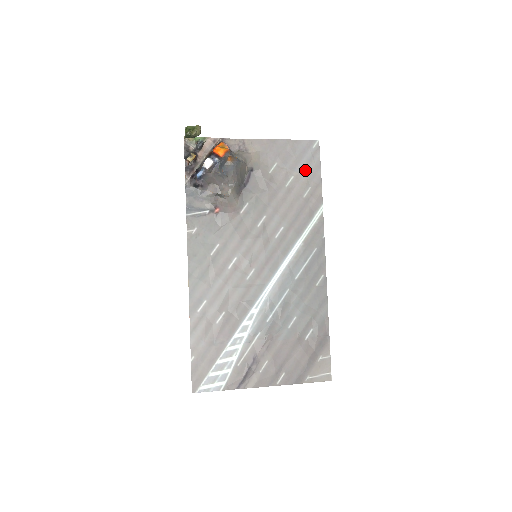
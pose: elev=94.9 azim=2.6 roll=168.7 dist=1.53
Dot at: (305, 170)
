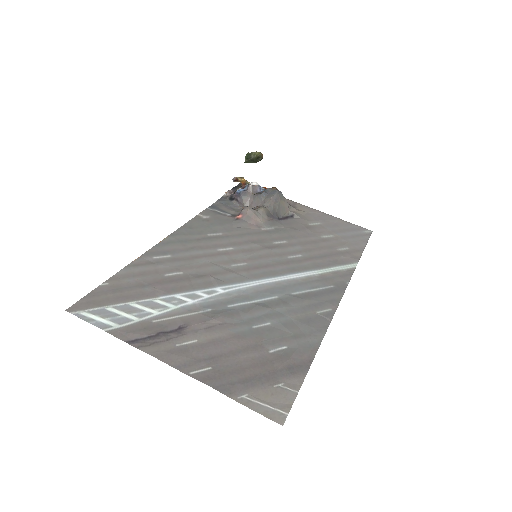
Dot at: (348, 238)
